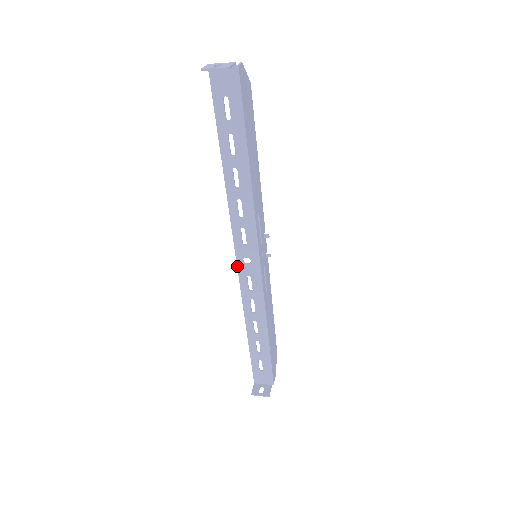
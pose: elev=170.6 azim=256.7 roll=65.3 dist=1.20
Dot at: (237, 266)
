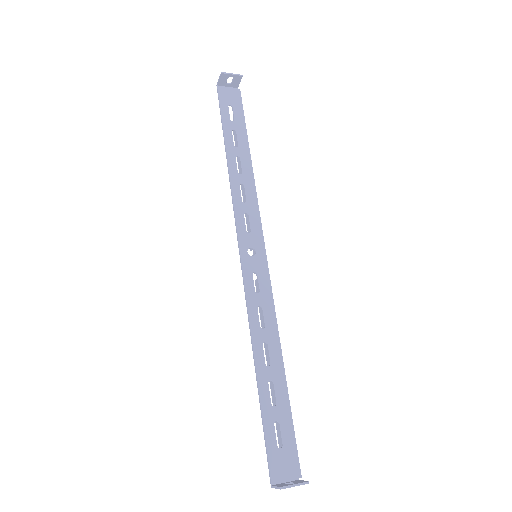
Dot at: (241, 259)
